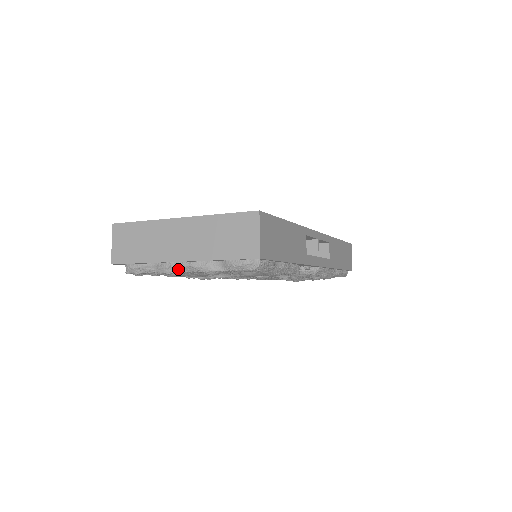
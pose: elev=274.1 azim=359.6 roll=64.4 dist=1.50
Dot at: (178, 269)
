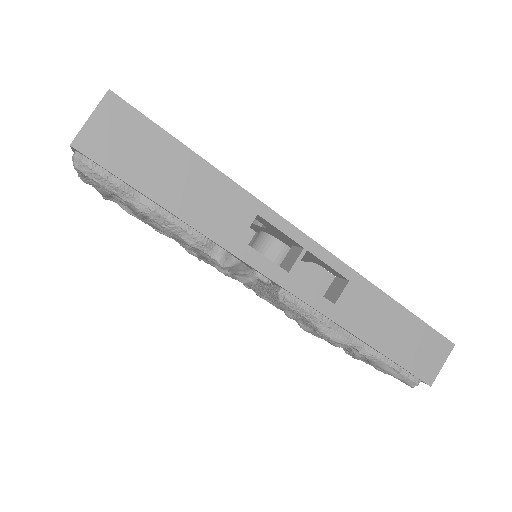
Dot at: occluded
